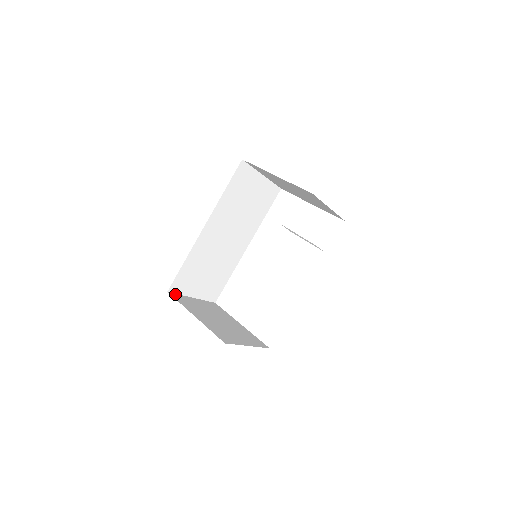
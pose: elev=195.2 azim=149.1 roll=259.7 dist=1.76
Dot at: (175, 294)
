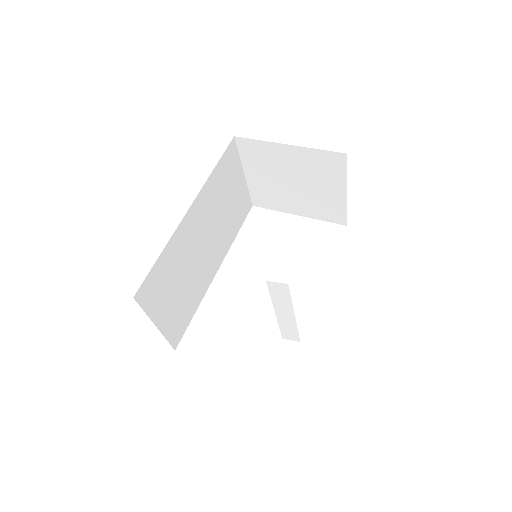
Dot at: (142, 306)
